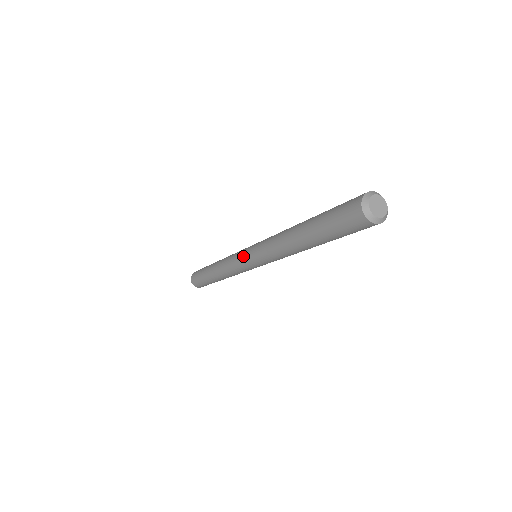
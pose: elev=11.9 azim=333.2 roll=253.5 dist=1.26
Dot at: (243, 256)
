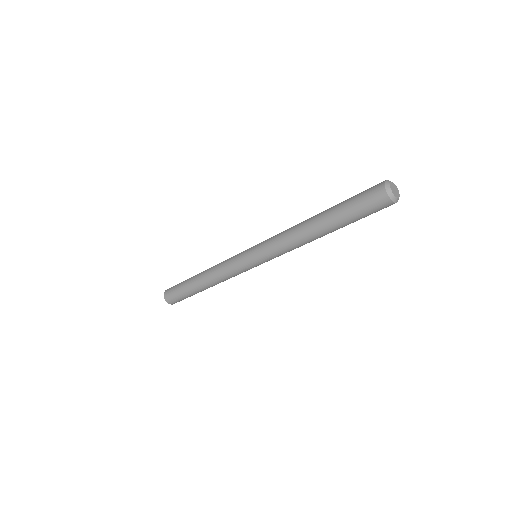
Dot at: (245, 252)
